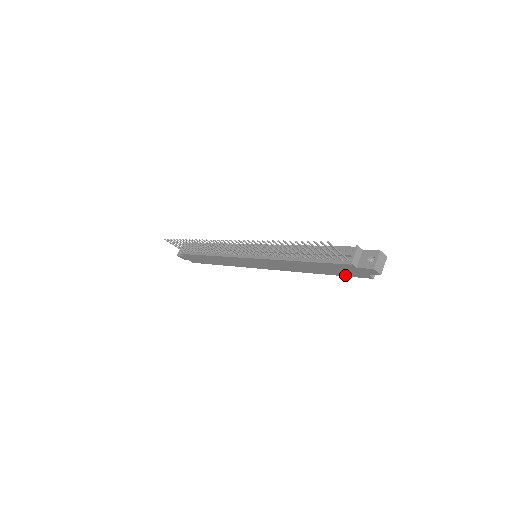
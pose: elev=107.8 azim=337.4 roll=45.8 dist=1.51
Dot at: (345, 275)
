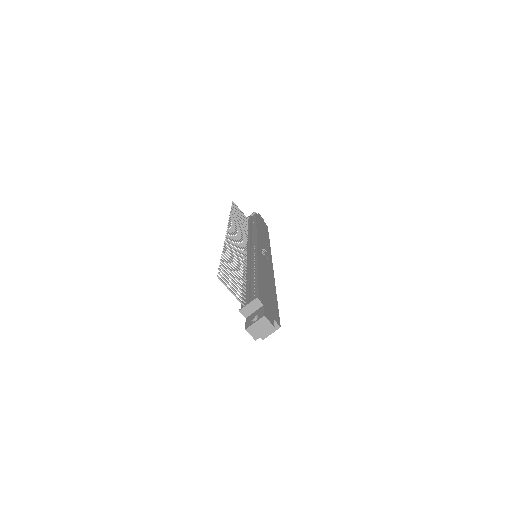
Dot at: occluded
